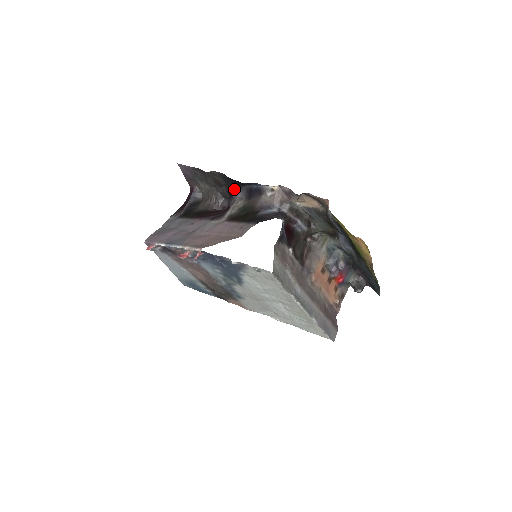
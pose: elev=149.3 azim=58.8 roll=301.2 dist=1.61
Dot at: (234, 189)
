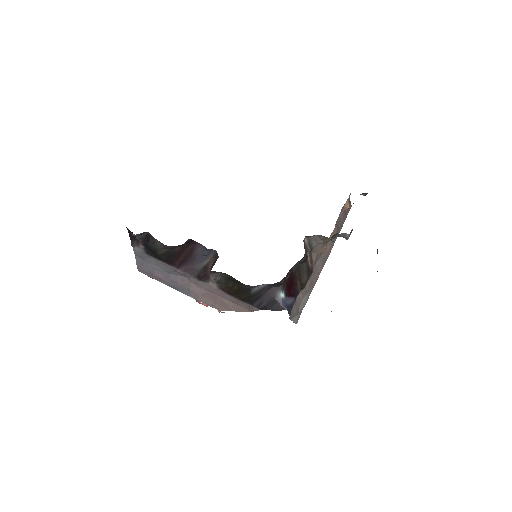
Dot at: occluded
